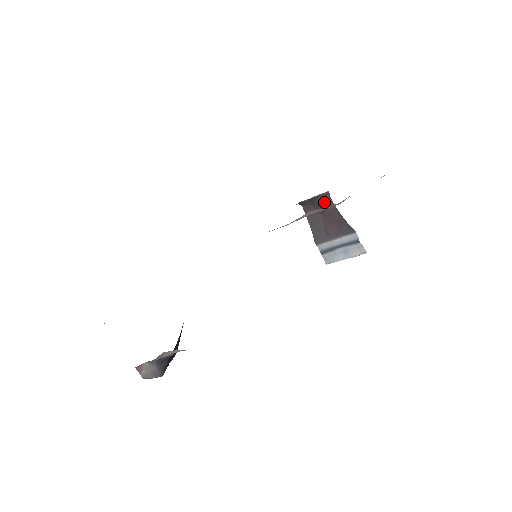
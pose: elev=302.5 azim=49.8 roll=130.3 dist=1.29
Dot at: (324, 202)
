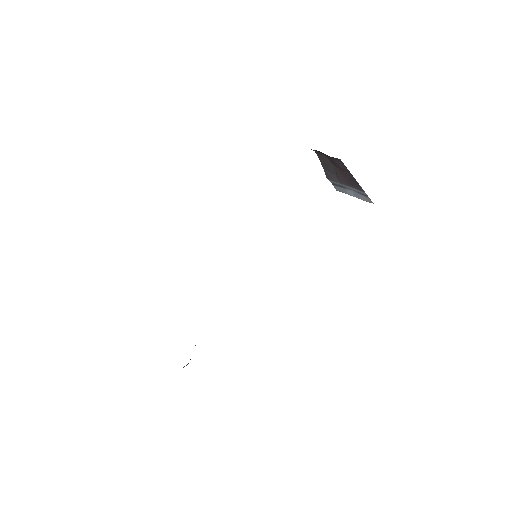
Dot at: (336, 161)
